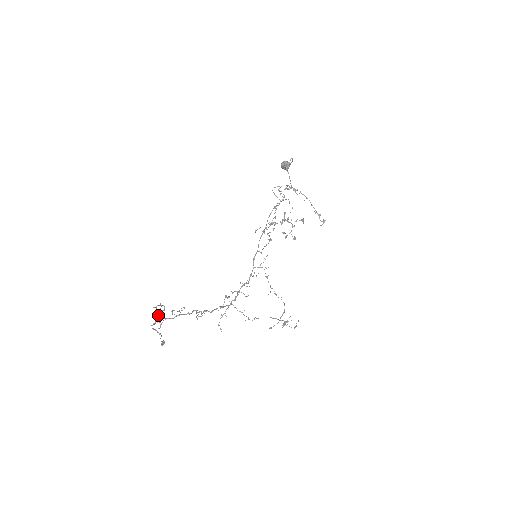
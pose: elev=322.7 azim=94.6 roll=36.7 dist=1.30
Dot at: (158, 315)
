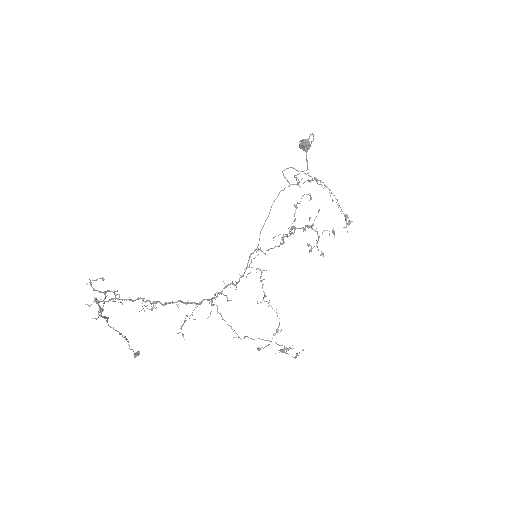
Dot at: (104, 302)
